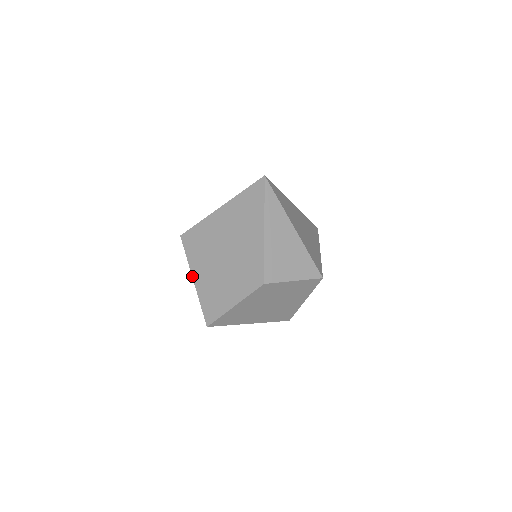
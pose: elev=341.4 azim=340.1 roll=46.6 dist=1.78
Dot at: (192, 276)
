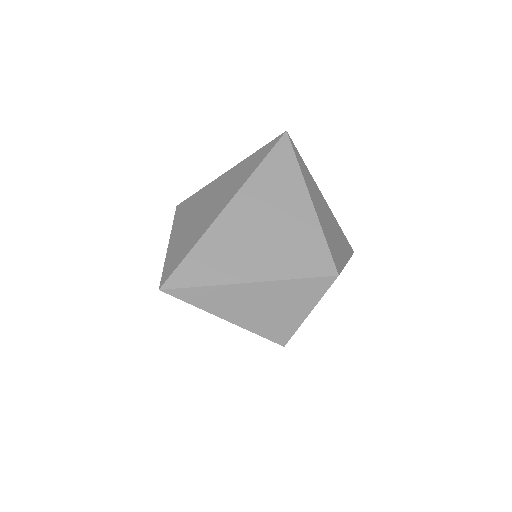
Dot at: occluded
